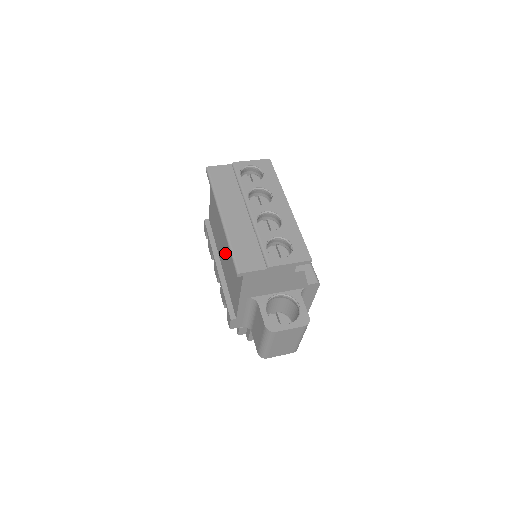
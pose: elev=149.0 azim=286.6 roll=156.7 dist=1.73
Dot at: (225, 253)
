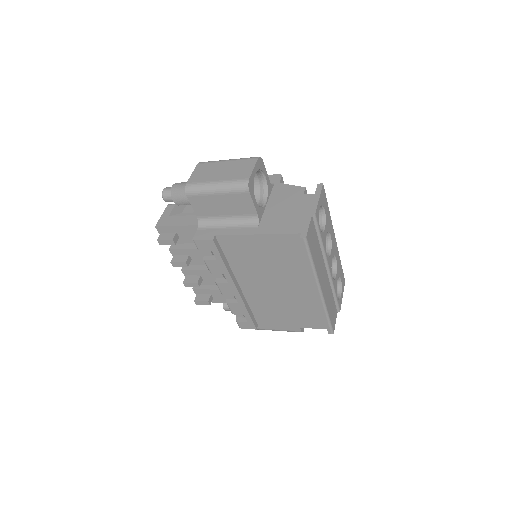
Dot at: (275, 293)
